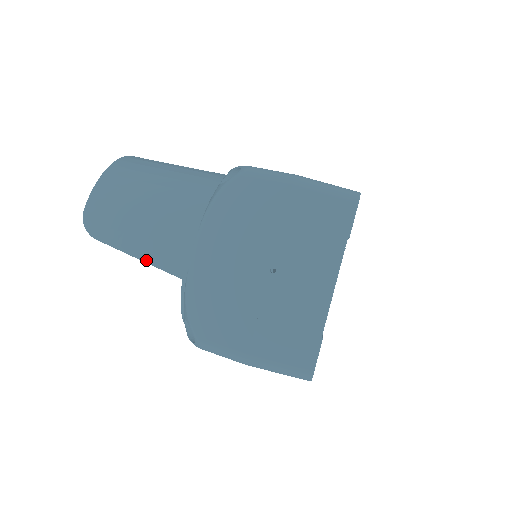
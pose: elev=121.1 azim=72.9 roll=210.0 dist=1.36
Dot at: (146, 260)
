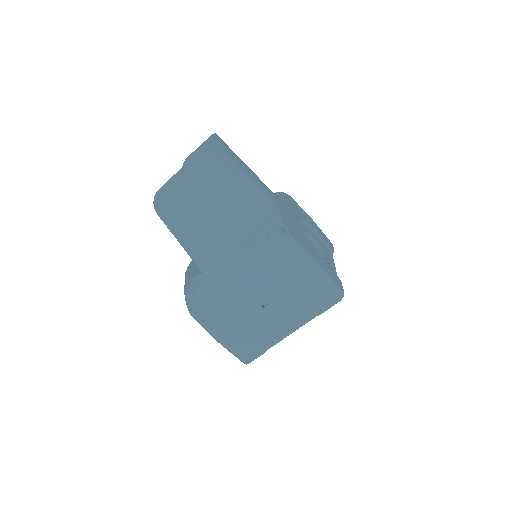
Dot at: (186, 250)
